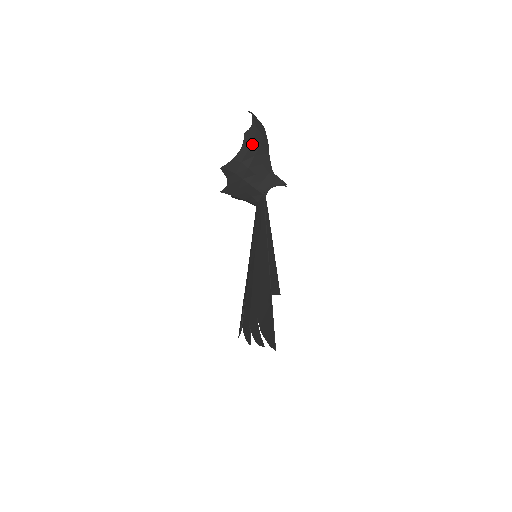
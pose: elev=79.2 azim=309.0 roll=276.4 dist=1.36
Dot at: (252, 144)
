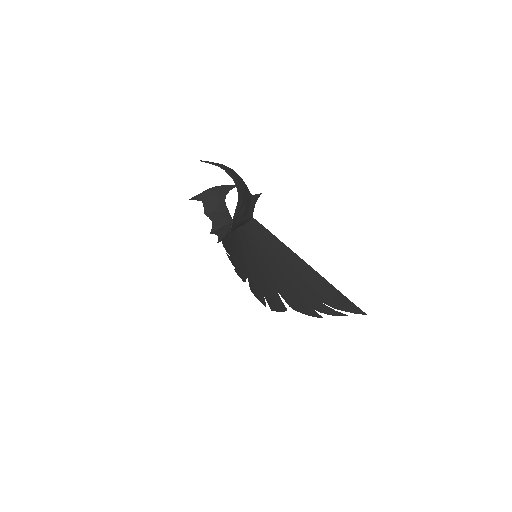
Dot at: (242, 195)
